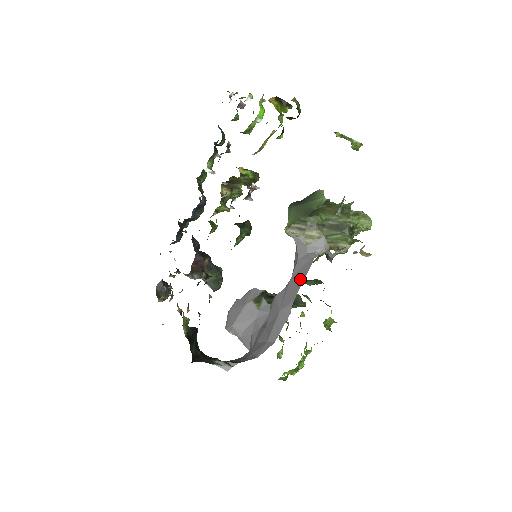
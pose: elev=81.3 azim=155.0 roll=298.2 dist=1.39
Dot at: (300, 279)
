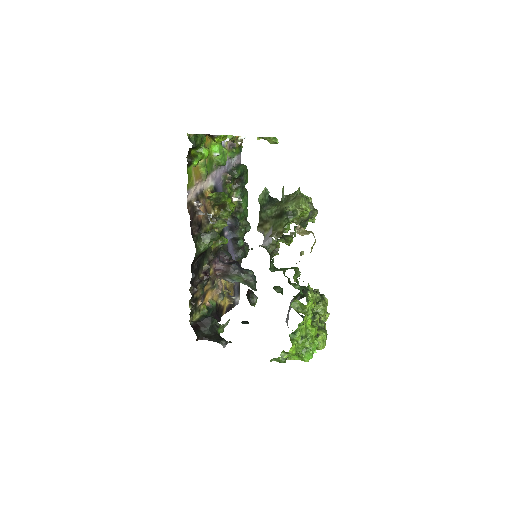
Dot at: occluded
